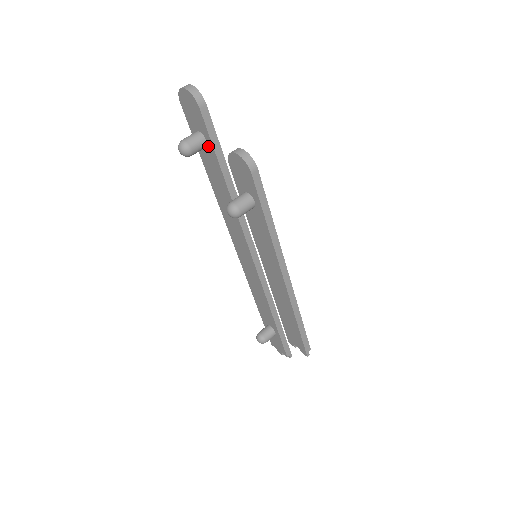
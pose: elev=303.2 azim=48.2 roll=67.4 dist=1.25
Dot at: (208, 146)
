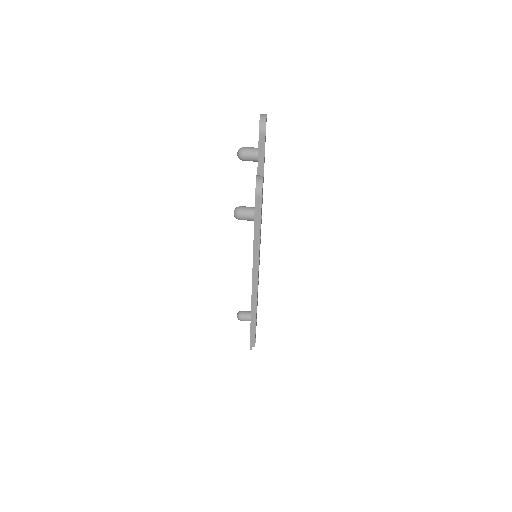
Dot at: occluded
